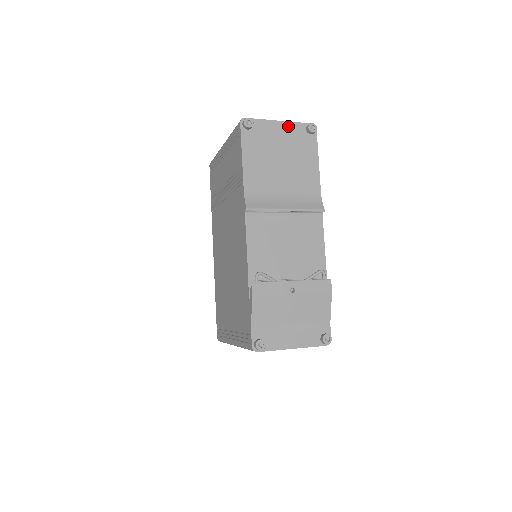
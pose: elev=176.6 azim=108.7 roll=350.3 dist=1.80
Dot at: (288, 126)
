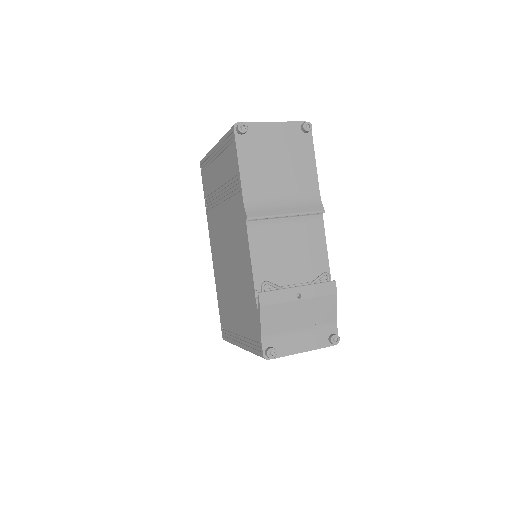
Dot at: (282, 126)
